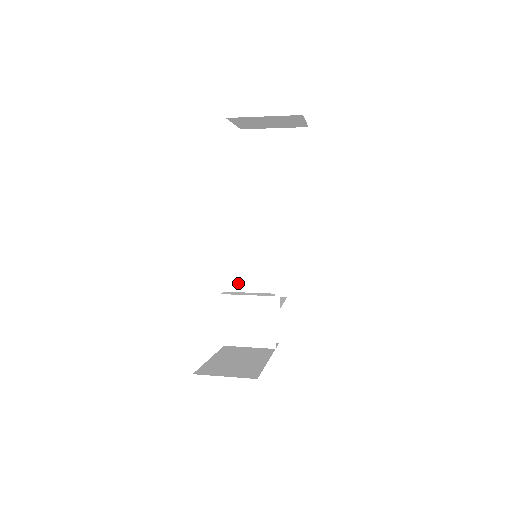
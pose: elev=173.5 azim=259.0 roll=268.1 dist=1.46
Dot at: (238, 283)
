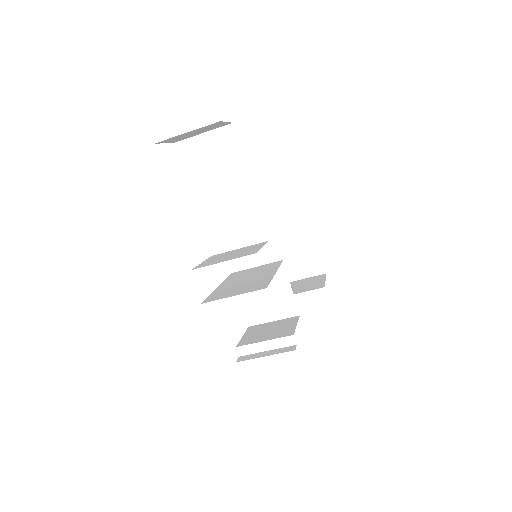
Dot at: (230, 281)
